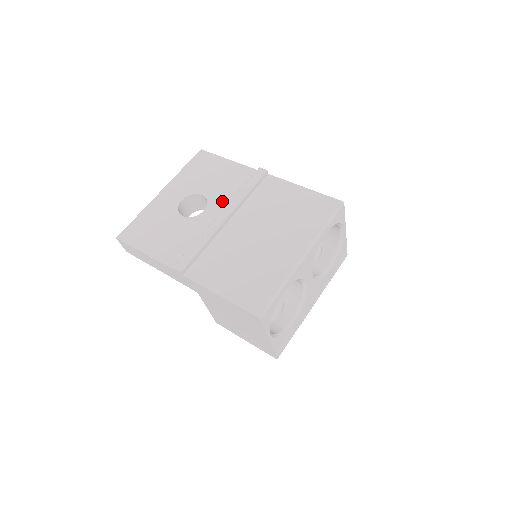
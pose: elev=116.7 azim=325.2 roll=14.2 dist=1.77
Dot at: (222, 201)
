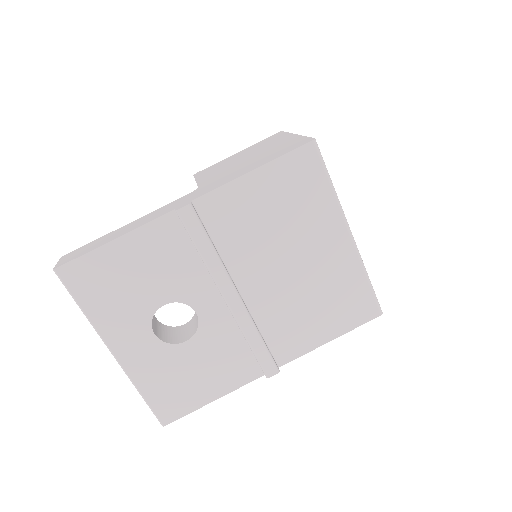
Dot at: (197, 285)
